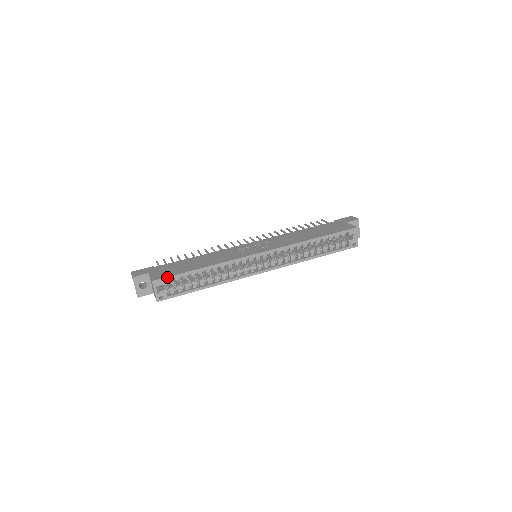
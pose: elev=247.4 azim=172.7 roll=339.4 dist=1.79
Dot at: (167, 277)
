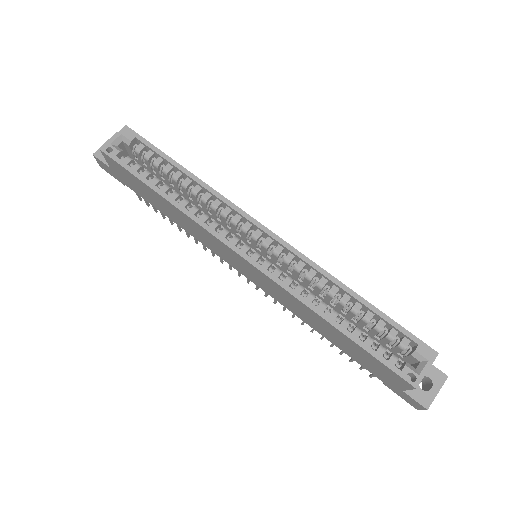
Dot at: (143, 138)
